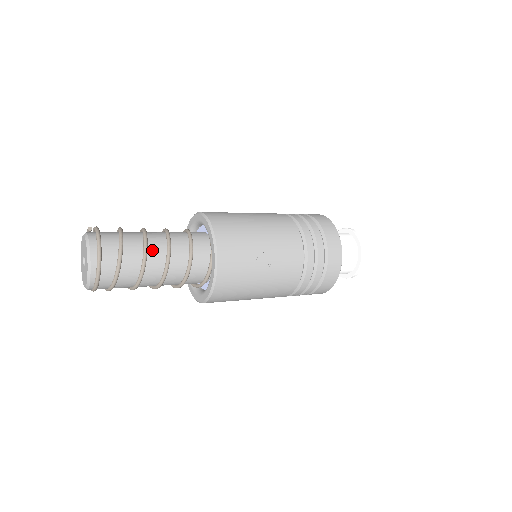
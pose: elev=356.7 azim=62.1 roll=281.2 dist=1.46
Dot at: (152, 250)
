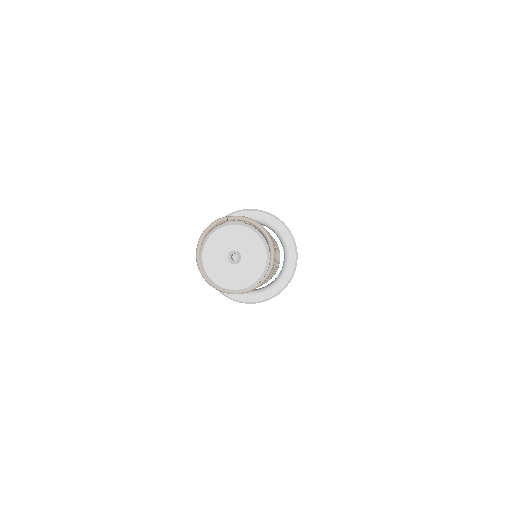
Dot at: occluded
